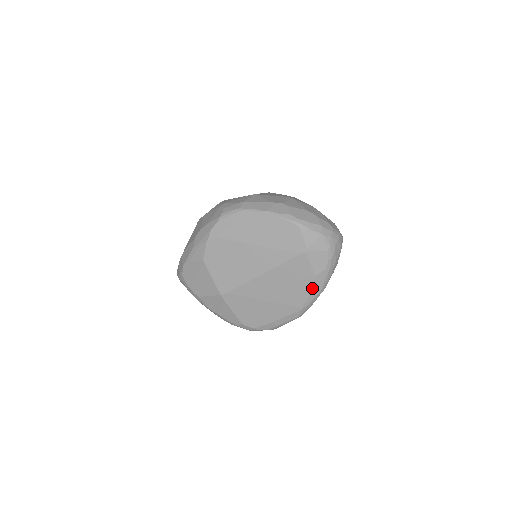
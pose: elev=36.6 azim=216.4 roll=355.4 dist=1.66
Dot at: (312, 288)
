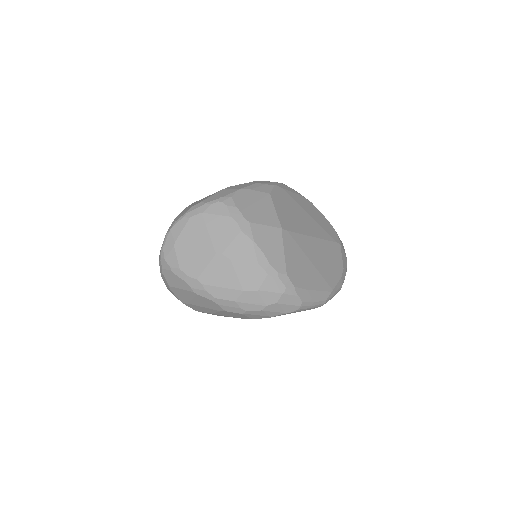
Dot at: (340, 276)
